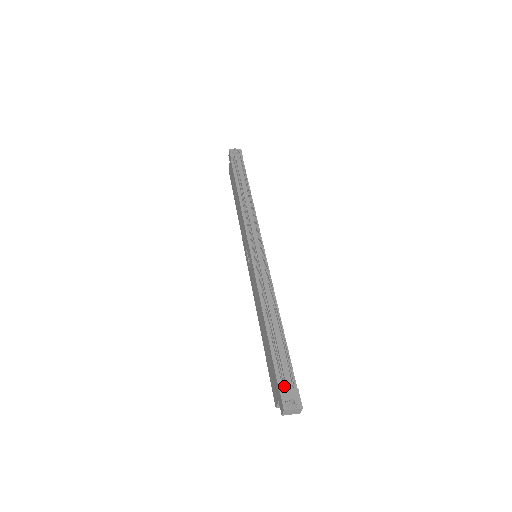
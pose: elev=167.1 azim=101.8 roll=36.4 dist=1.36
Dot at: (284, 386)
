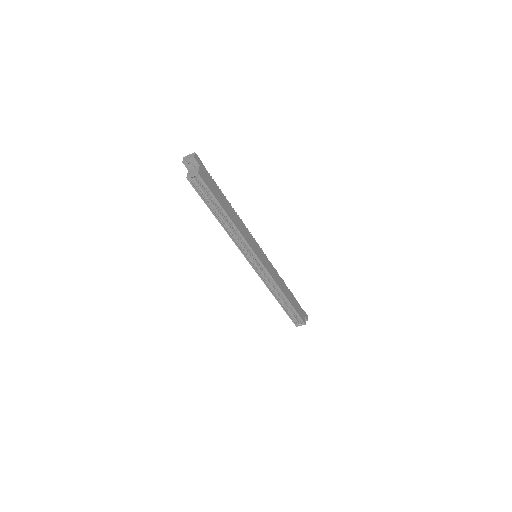
Dot at: occluded
